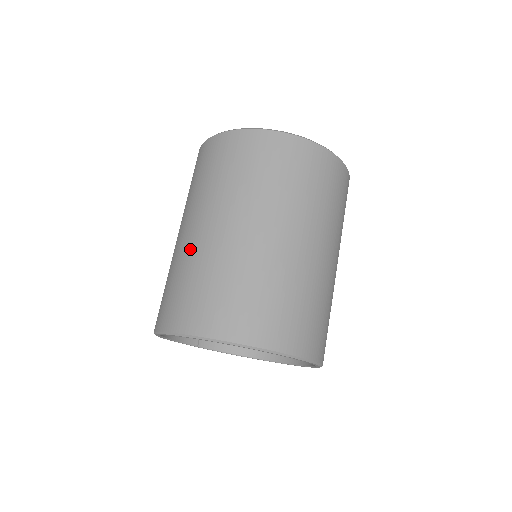
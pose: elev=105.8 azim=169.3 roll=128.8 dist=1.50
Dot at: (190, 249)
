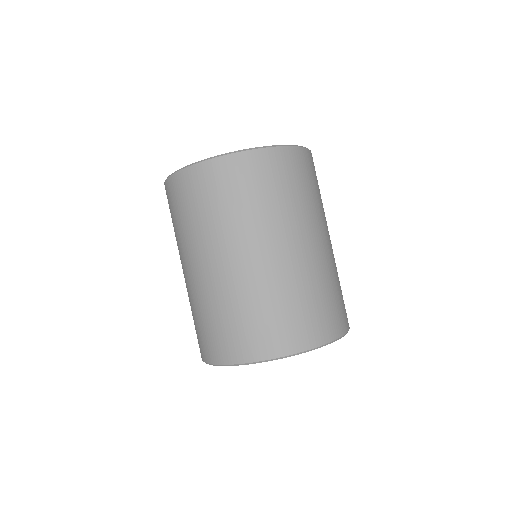
Dot at: (273, 276)
